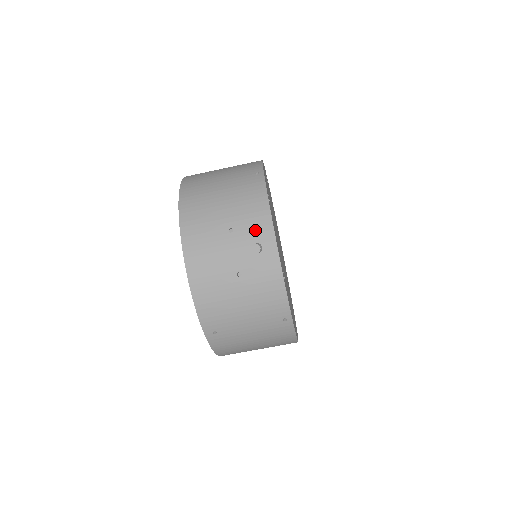
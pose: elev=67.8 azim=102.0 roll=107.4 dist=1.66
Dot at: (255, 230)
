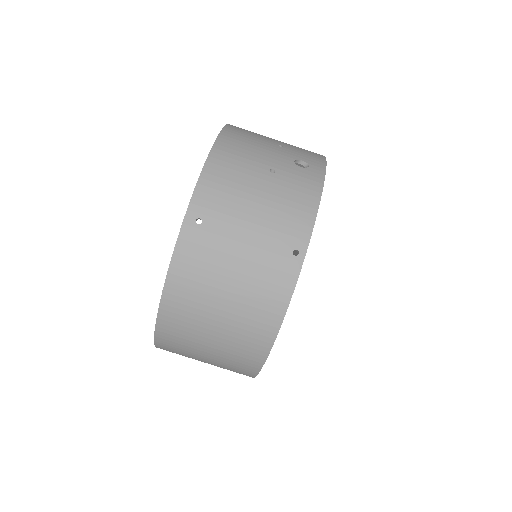
Dot at: (306, 156)
